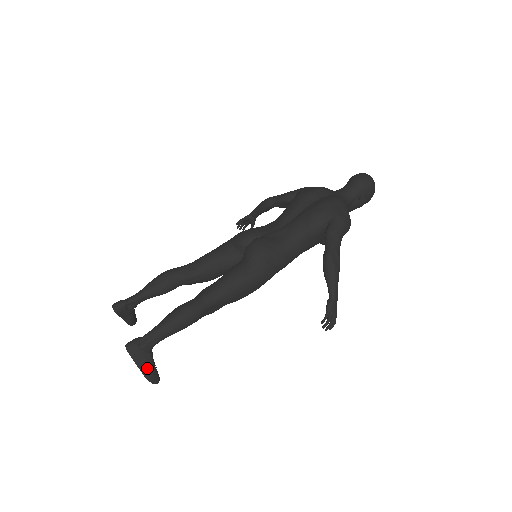
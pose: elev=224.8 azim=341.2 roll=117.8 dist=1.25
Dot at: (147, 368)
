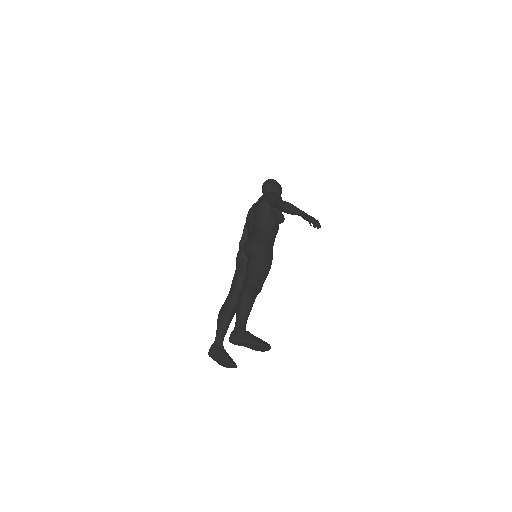
Dot at: (253, 339)
